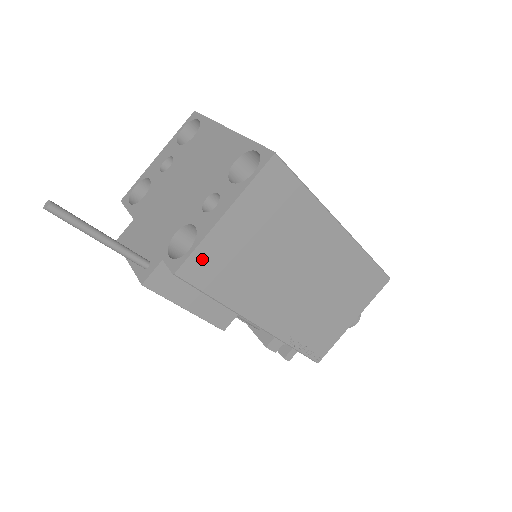
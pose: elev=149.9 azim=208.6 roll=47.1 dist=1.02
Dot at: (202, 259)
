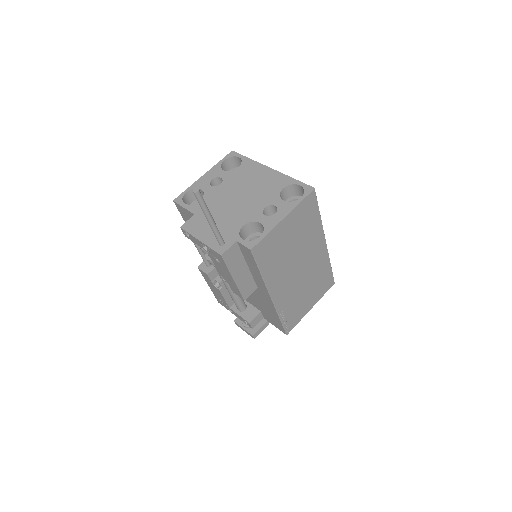
Dot at: (266, 243)
